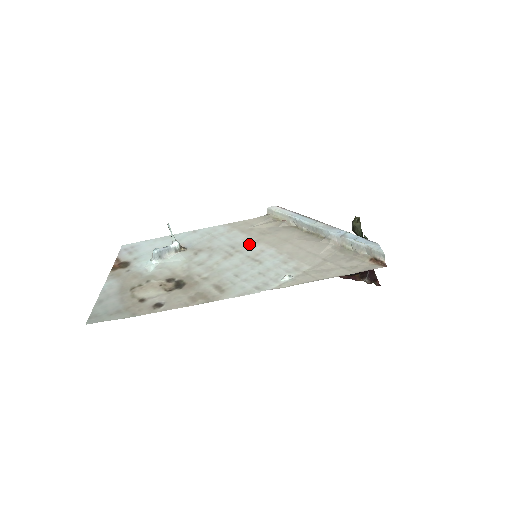
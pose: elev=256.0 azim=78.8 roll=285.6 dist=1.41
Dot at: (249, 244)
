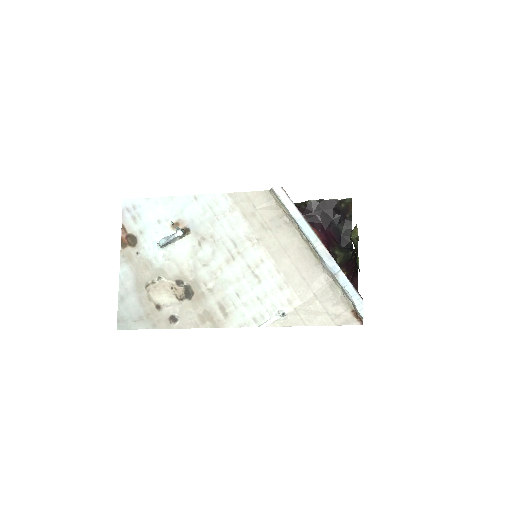
Dot at: (250, 244)
